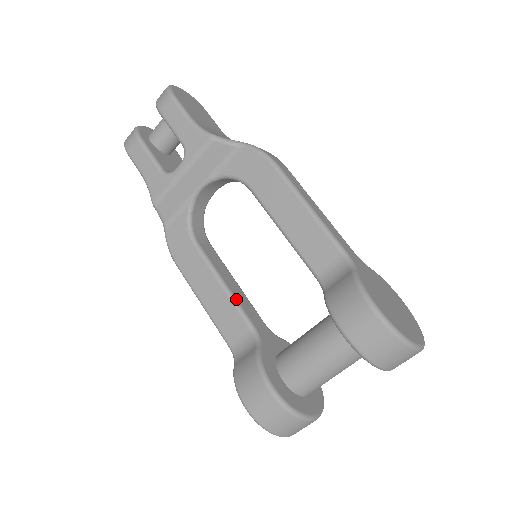
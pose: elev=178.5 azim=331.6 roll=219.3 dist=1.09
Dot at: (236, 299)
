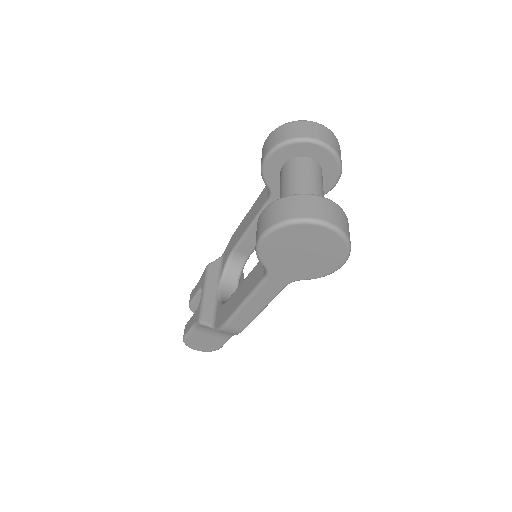
Dot at: occluded
